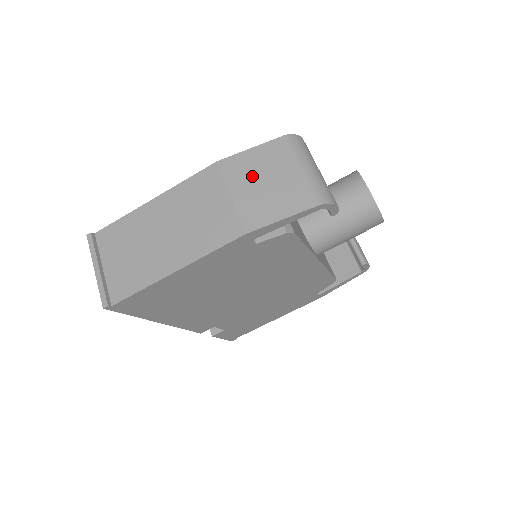
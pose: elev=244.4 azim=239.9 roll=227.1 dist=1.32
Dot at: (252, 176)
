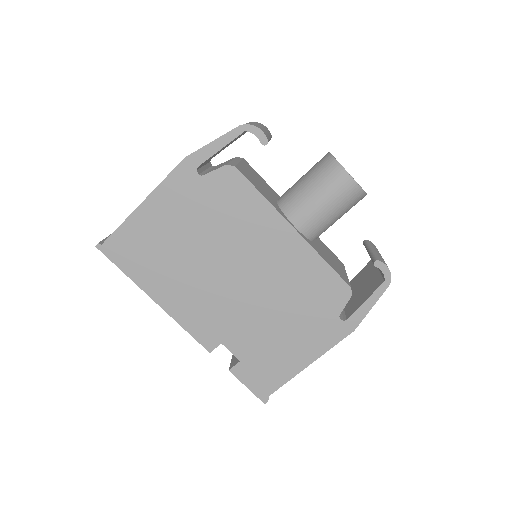
Dot at: occluded
